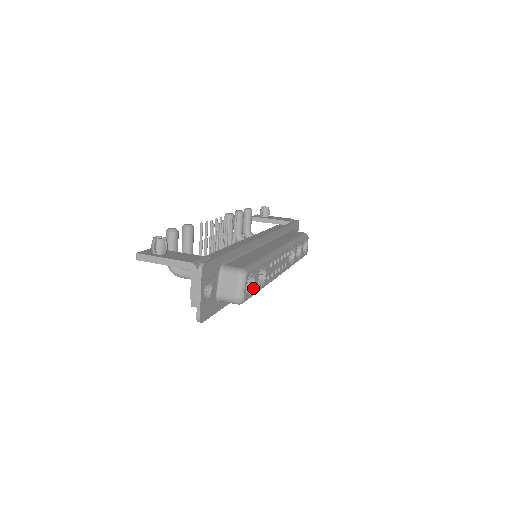
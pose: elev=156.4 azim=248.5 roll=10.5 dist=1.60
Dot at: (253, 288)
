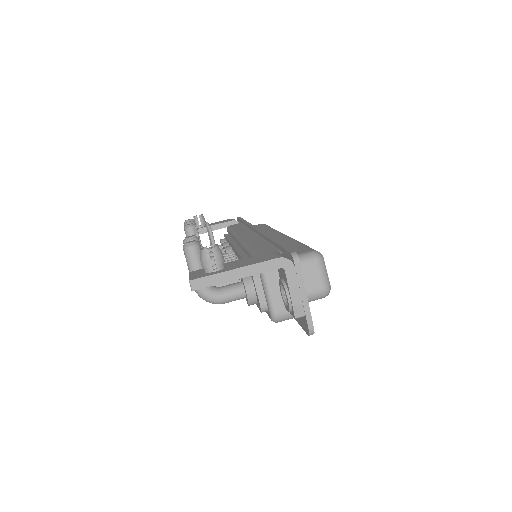
Dot at: occluded
